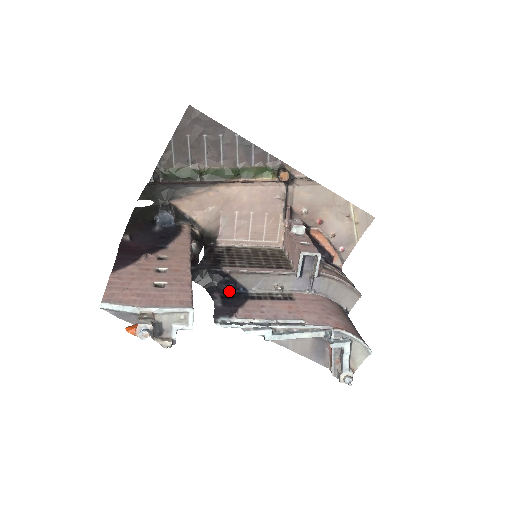
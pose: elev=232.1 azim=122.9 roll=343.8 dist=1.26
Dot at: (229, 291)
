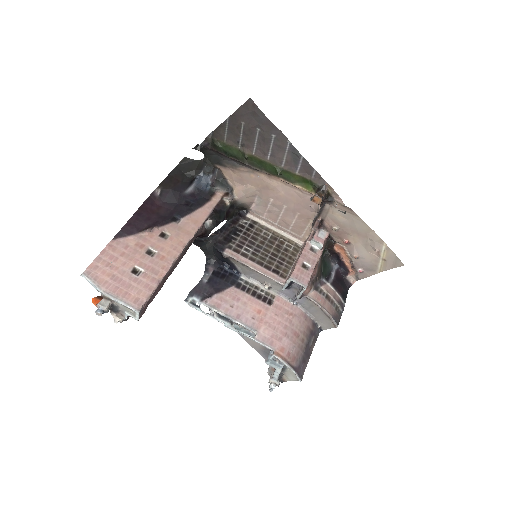
Dot at: (225, 268)
